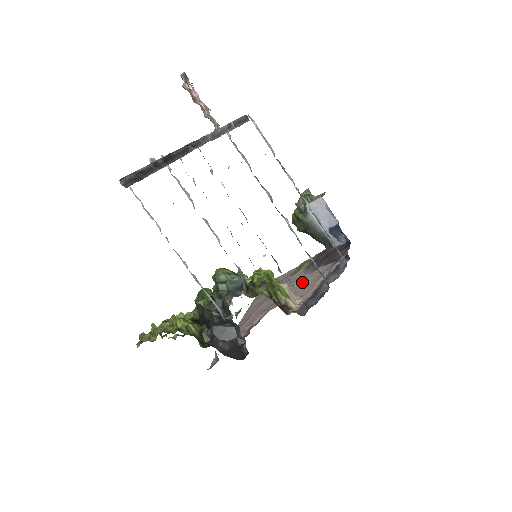
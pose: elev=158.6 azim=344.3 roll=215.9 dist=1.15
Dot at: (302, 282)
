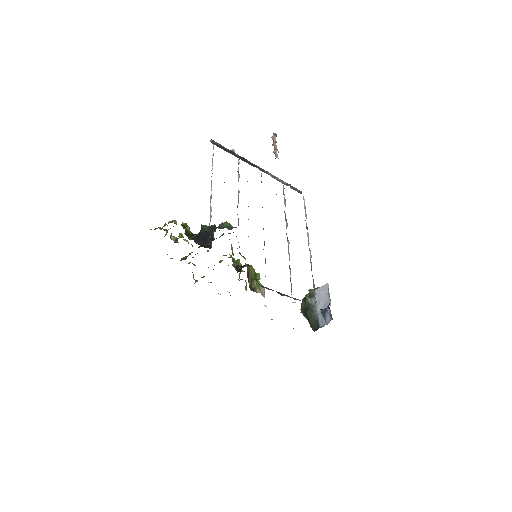
Dot at: occluded
